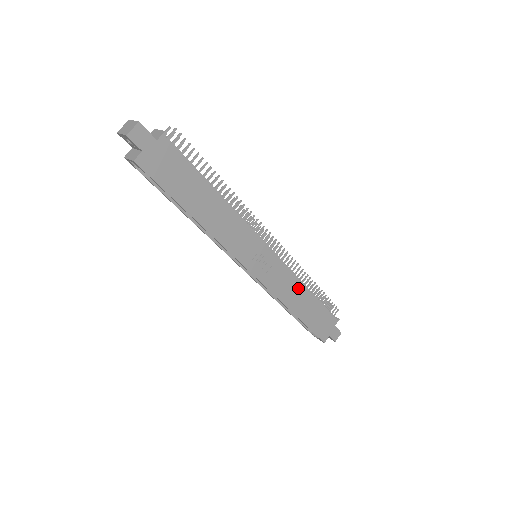
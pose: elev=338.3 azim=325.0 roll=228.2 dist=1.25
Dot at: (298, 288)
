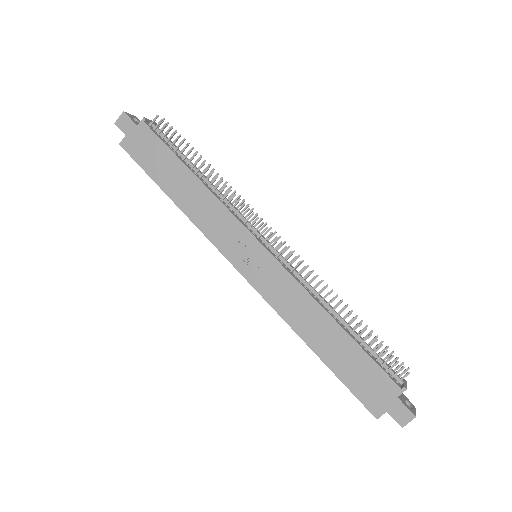
Dot at: (313, 310)
